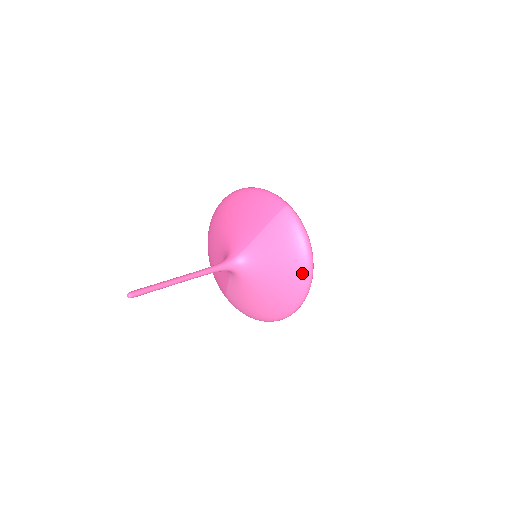
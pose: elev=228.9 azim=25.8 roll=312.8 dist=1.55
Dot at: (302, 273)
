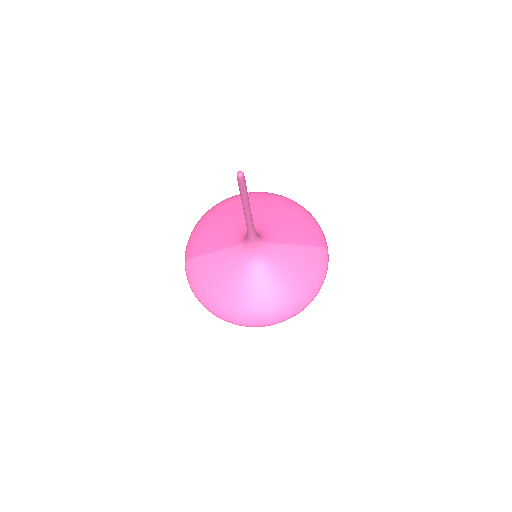
Dot at: (297, 304)
